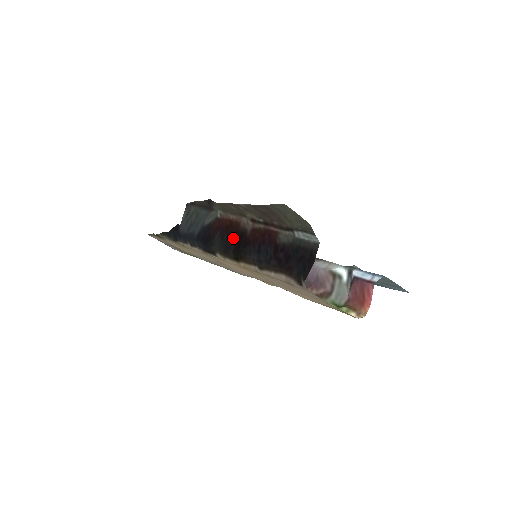
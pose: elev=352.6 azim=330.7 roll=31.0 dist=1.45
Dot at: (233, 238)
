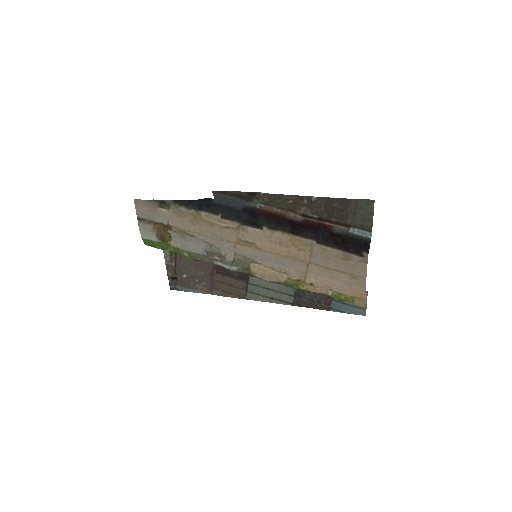
Dot at: (284, 221)
